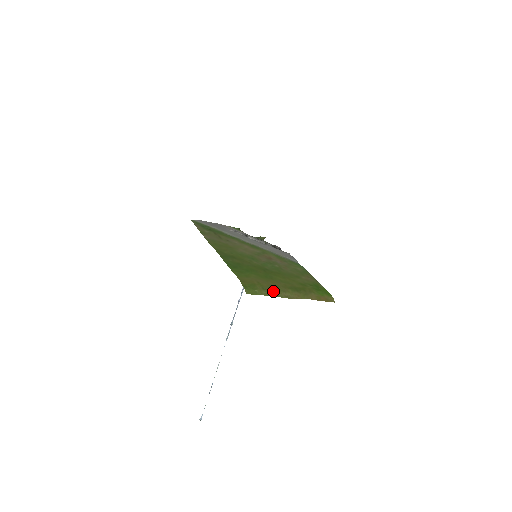
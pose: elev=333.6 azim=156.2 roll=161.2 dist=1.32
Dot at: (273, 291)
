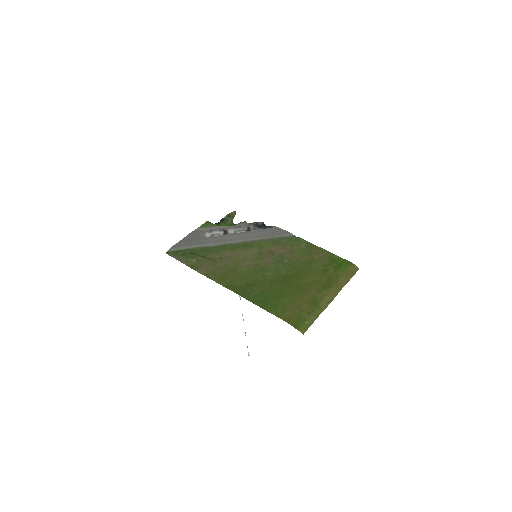
Dot at: (316, 309)
